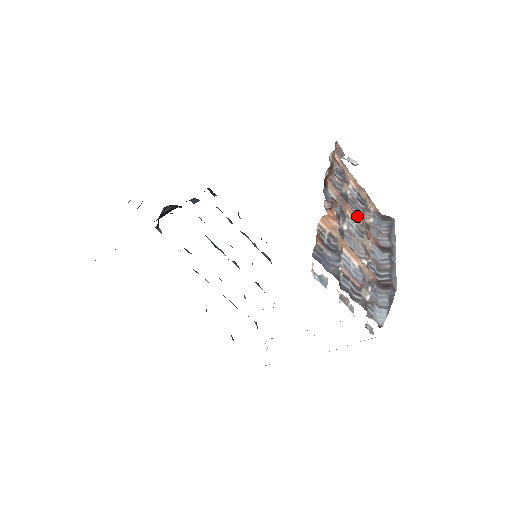
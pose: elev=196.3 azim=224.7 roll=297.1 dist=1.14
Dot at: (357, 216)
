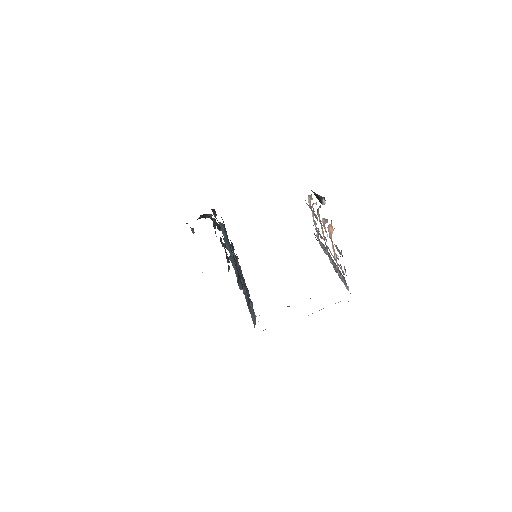
Dot at: occluded
